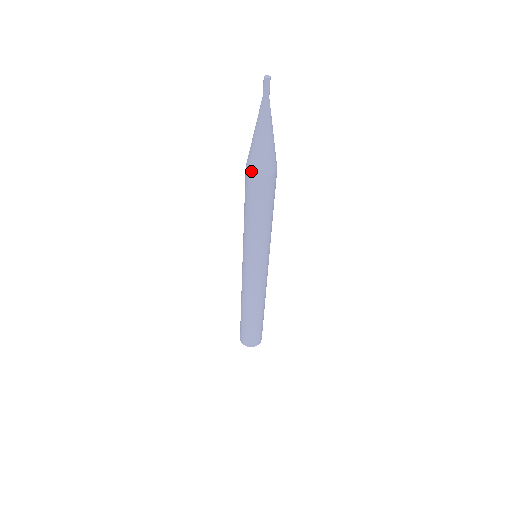
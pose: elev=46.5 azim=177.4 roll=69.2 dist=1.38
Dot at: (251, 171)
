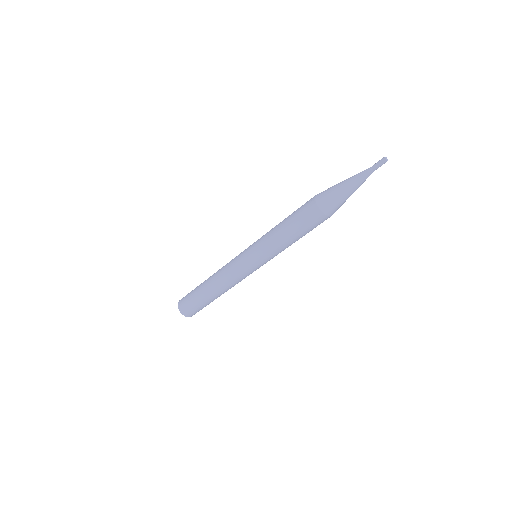
Dot at: (324, 210)
